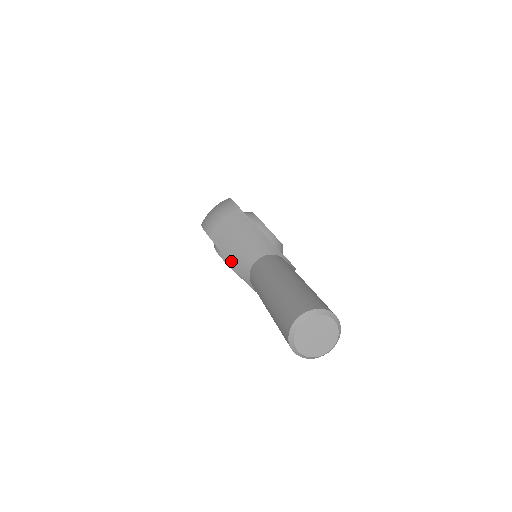
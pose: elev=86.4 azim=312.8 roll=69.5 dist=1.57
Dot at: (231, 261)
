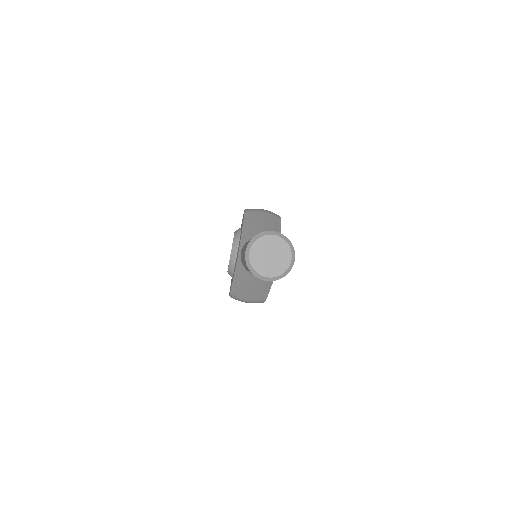
Dot at: (244, 229)
